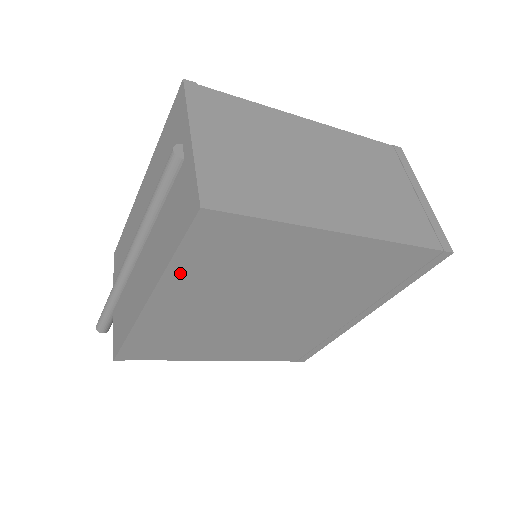
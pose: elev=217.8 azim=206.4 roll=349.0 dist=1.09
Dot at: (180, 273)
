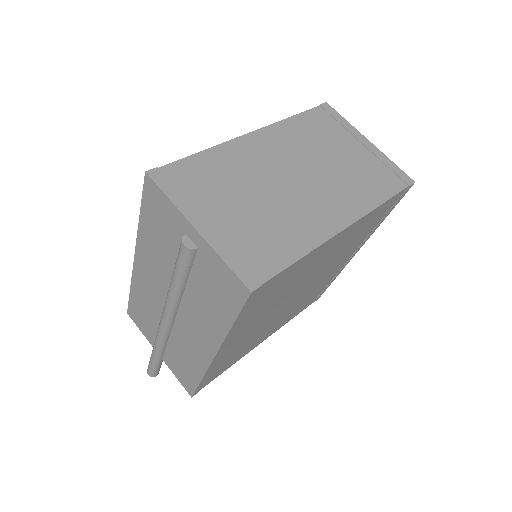
Dot at: (237, 328)
